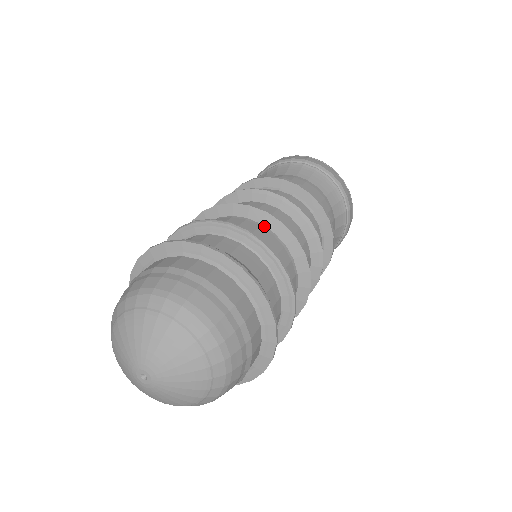
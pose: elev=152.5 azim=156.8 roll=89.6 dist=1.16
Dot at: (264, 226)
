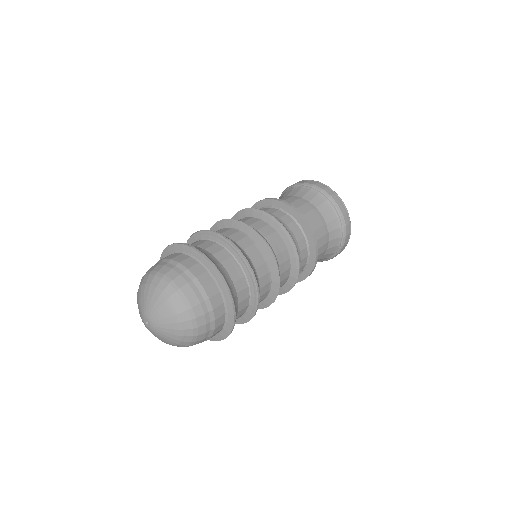
Dot at: (241, 231)
